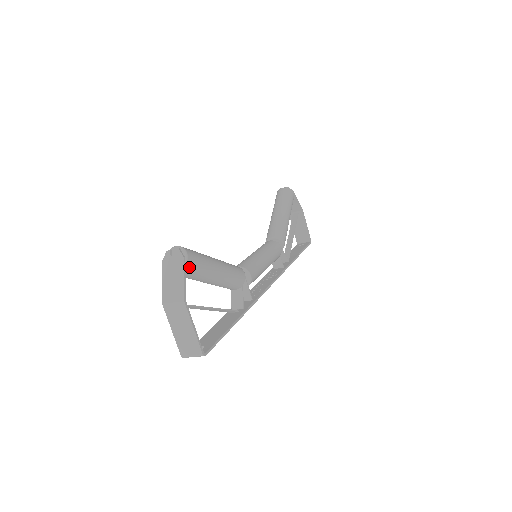
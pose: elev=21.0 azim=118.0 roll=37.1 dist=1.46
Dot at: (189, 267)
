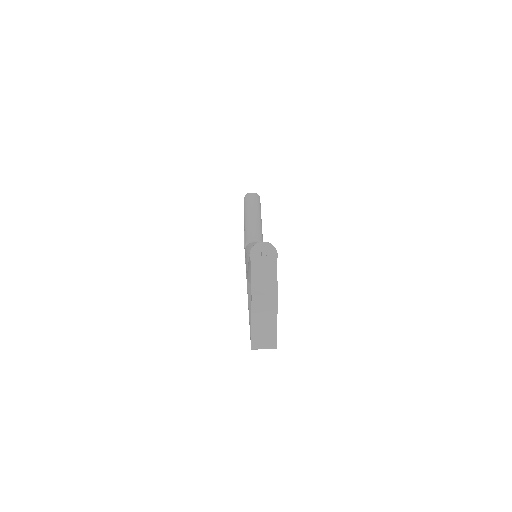
Dot at: occluded
